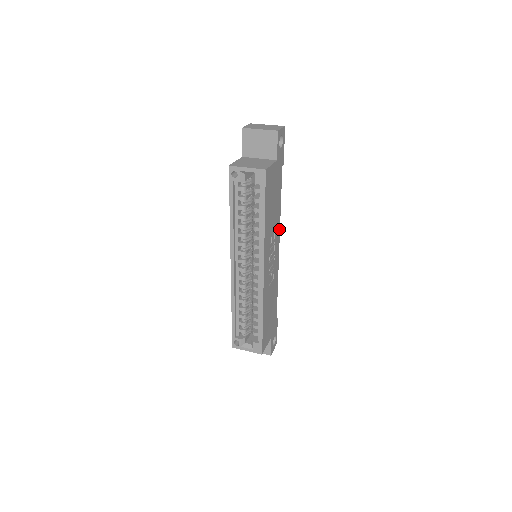
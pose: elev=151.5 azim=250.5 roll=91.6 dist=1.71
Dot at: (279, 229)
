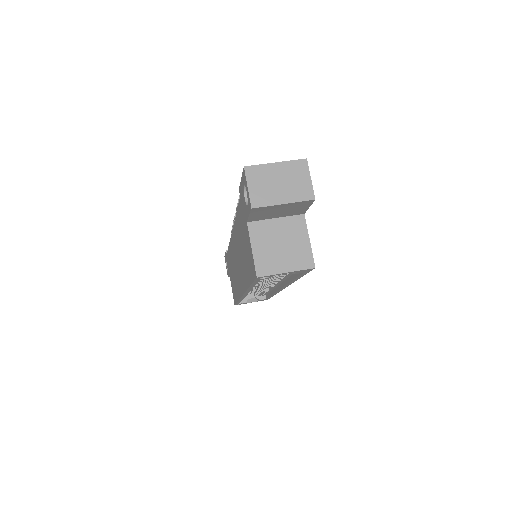
Dot at: occluded
